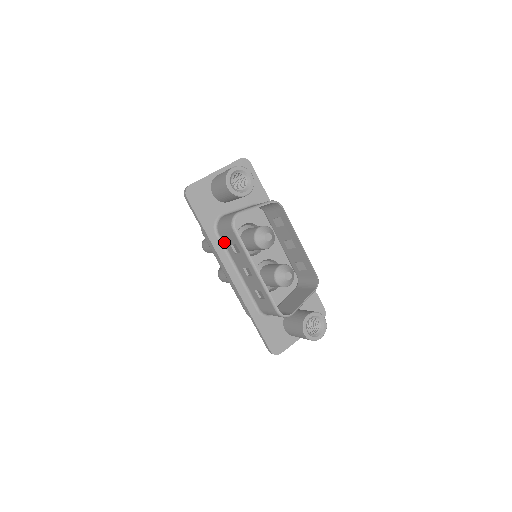
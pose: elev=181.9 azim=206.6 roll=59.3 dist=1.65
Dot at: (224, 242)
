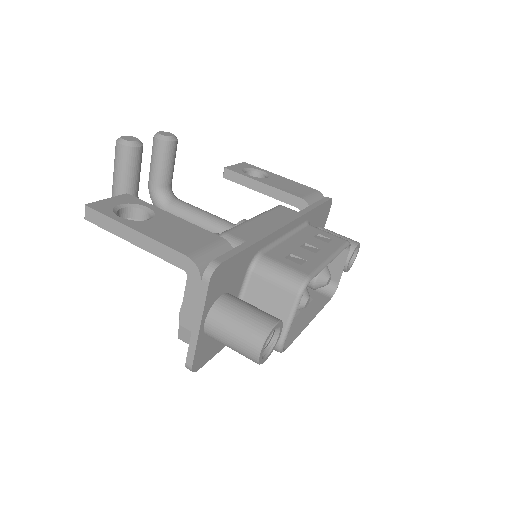
Dot at: occluded
